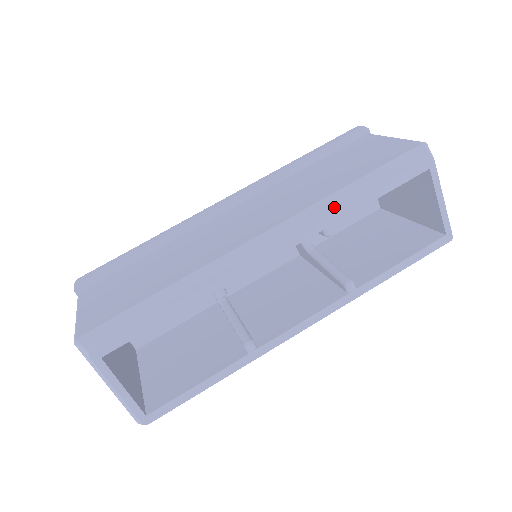
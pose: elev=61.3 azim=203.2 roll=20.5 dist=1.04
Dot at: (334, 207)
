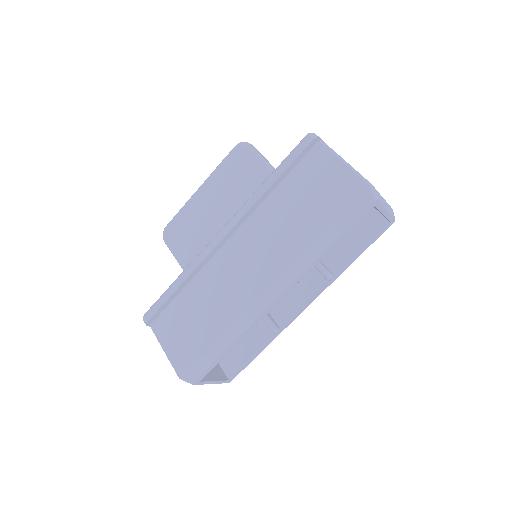
Dot at: (312, 258)
